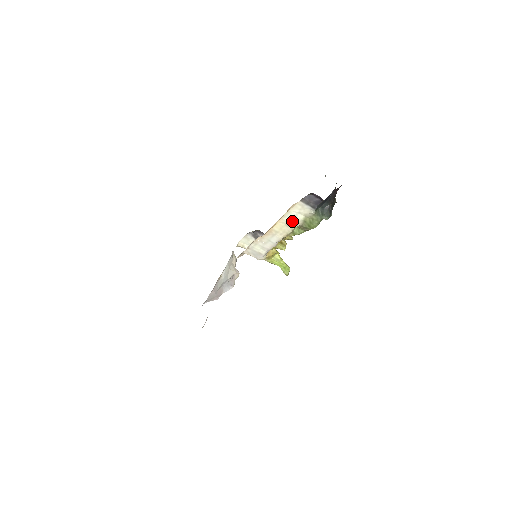
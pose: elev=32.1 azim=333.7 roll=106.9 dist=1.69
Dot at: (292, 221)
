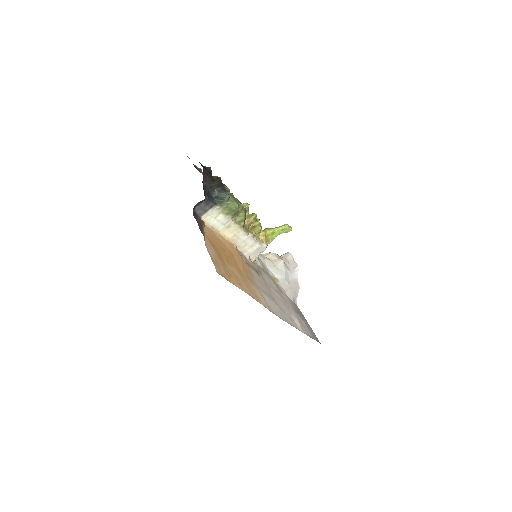
Dot at: (224, 224)
